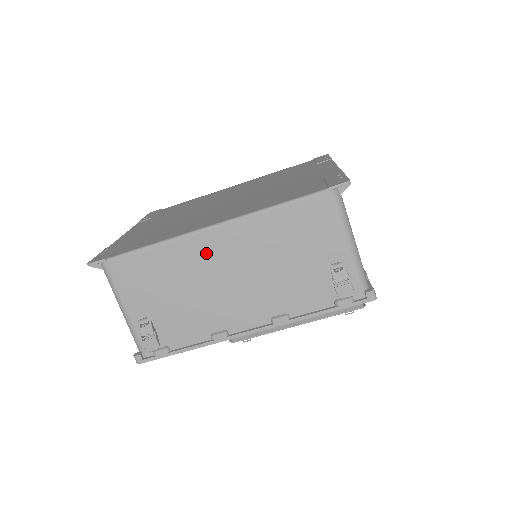
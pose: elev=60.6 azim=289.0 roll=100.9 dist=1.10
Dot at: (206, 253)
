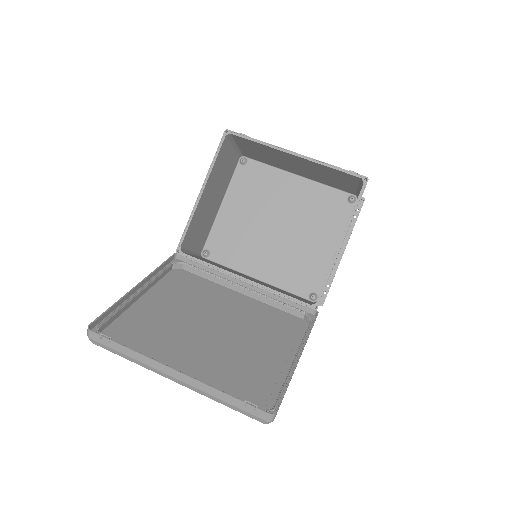
Dot at: (291, 168)
